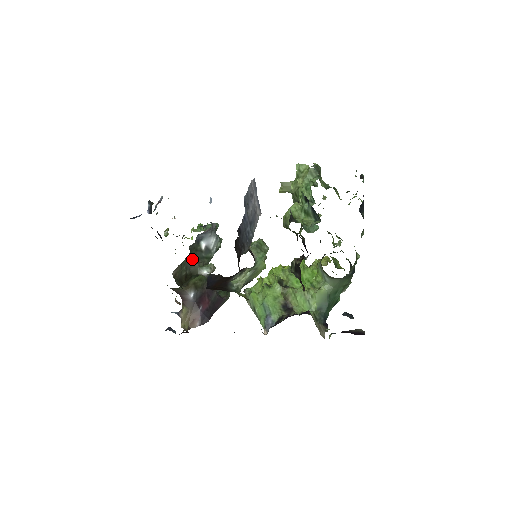
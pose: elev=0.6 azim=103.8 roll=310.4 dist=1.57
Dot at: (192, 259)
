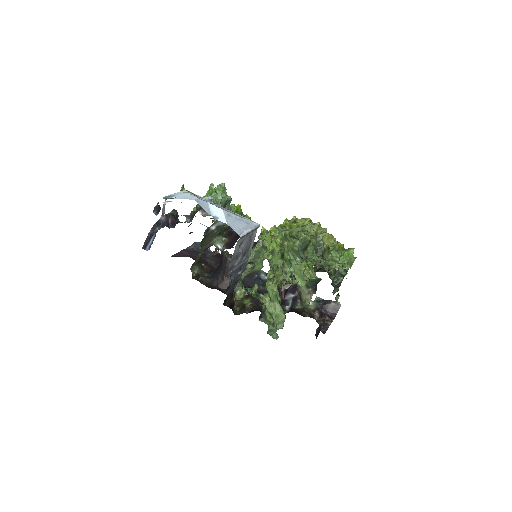
Dot at: (205, 243)
